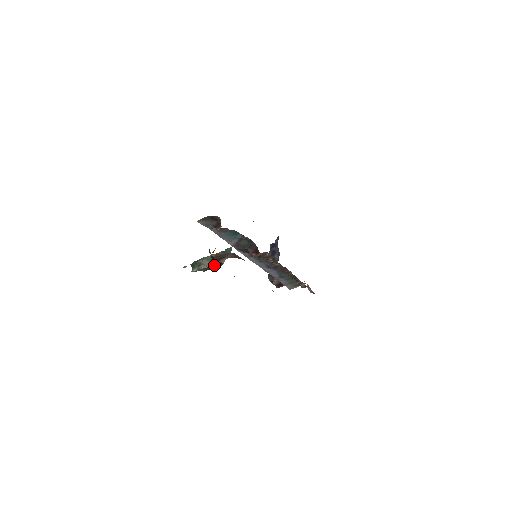
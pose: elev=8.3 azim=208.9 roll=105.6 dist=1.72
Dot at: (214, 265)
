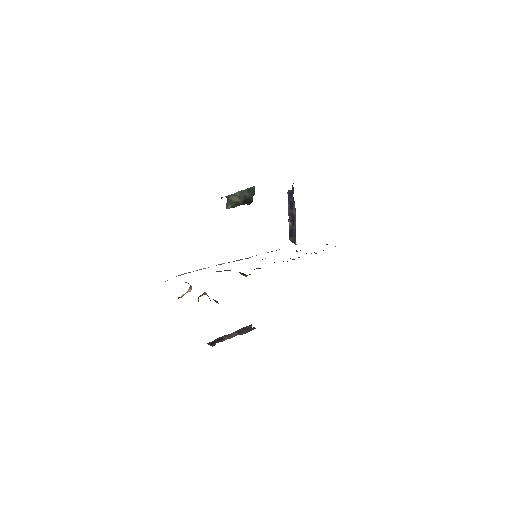
Dot at: (244, 202)
